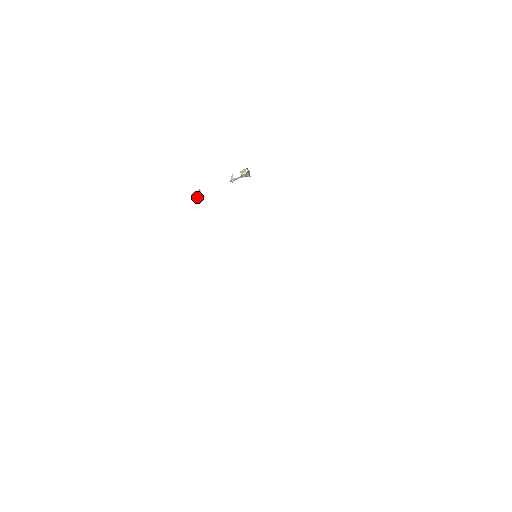
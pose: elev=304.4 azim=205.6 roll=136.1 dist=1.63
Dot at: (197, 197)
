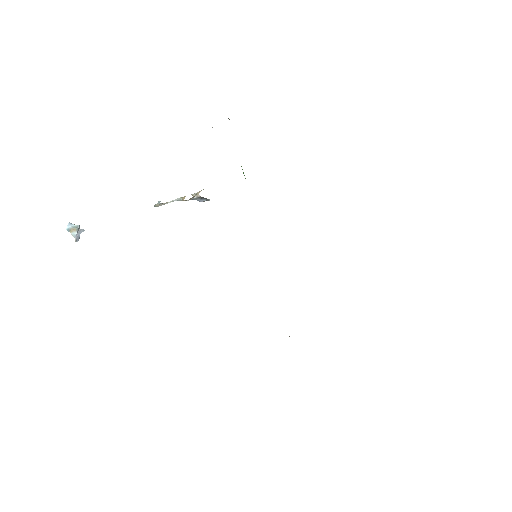
Dot at: (78, 235)
